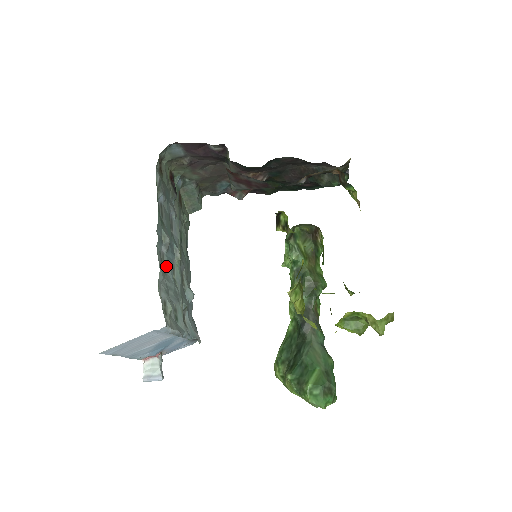
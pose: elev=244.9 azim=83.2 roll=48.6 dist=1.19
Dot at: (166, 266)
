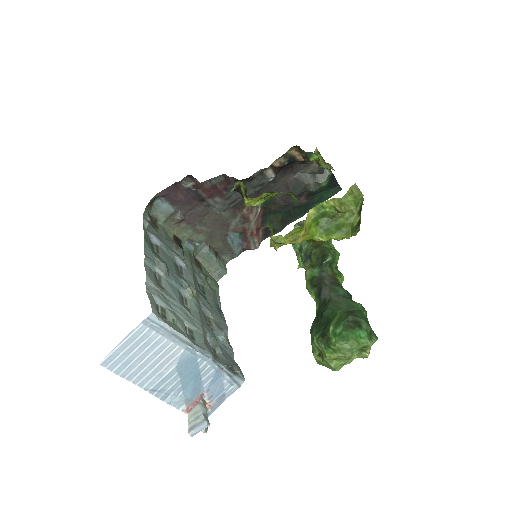
Dot at: (166, 286)
